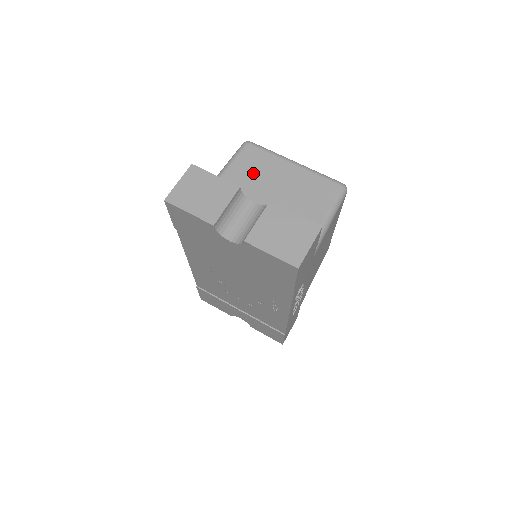
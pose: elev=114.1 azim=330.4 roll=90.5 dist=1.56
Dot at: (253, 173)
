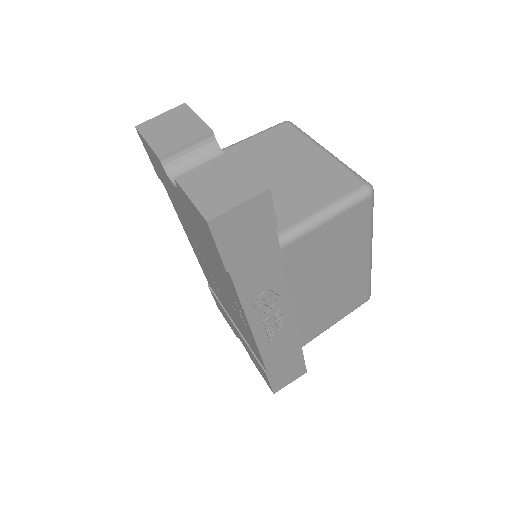
Dot at: (270, 148)
